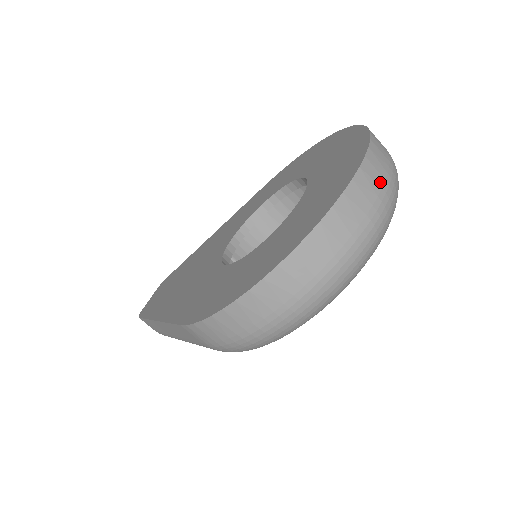
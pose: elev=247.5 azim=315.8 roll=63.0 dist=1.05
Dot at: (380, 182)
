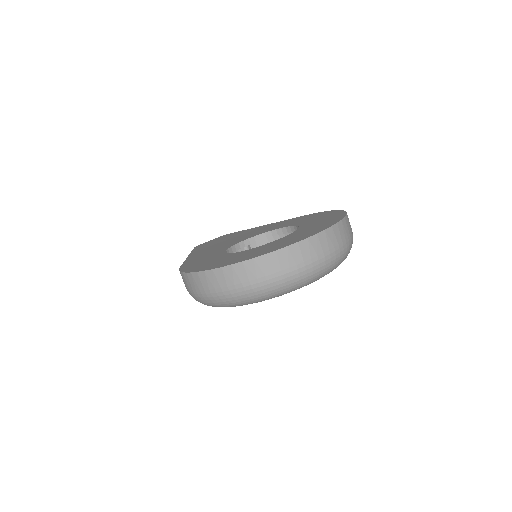
Dot at: (298, 261)
